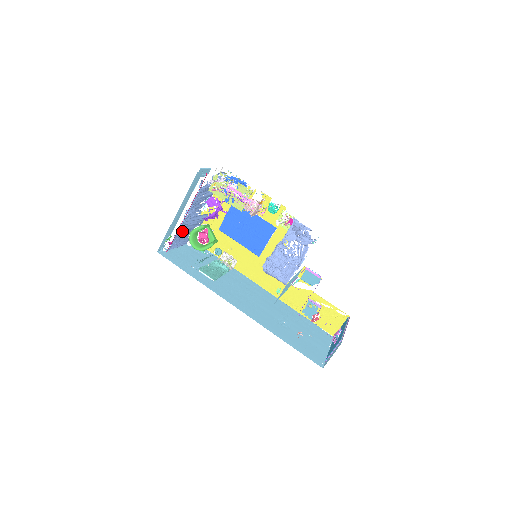
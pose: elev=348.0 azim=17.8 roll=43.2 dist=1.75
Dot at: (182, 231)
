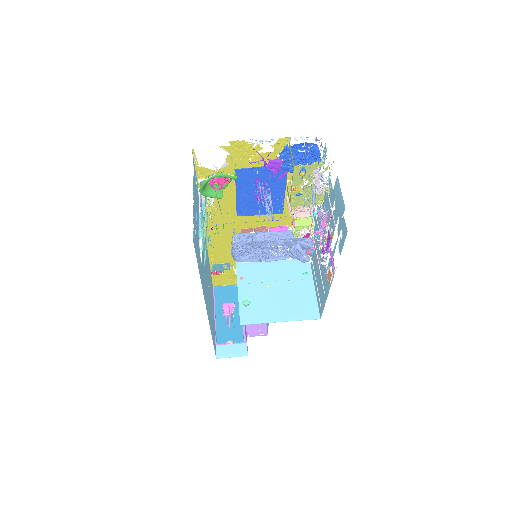
Dot at: occluded
